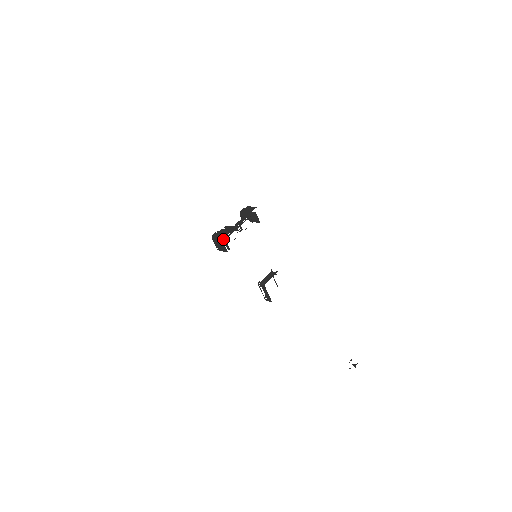
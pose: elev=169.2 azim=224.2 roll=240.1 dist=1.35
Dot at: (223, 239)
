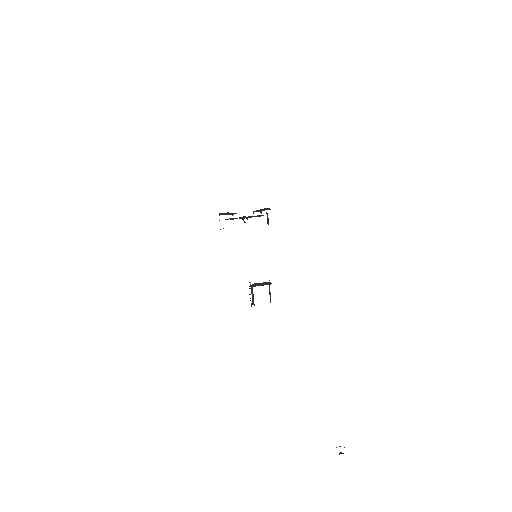
Dot at: occluded
